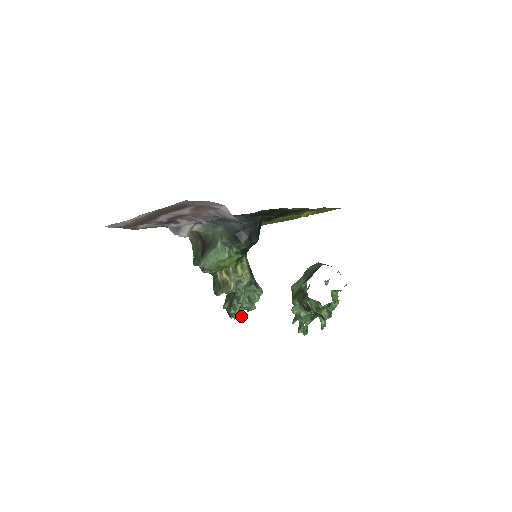
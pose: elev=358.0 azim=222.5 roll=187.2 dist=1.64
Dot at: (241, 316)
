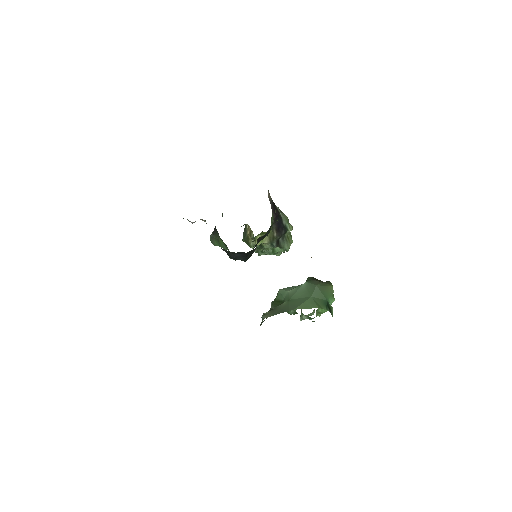
Dot at: (266, 254)
